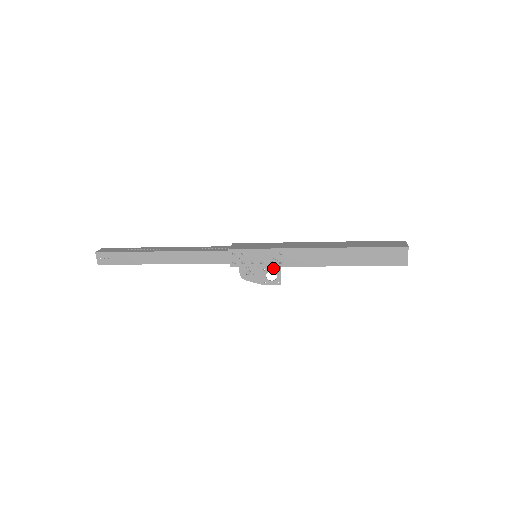
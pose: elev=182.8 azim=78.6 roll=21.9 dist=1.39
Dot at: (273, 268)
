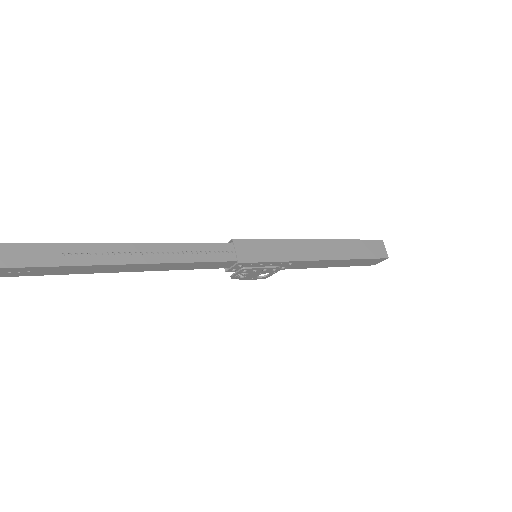
Dot at: (271, 272)
